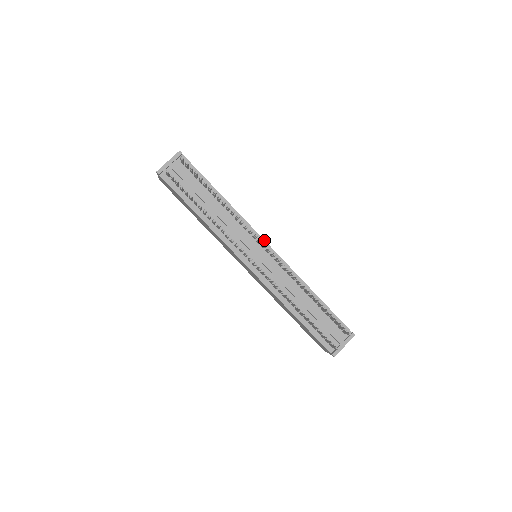
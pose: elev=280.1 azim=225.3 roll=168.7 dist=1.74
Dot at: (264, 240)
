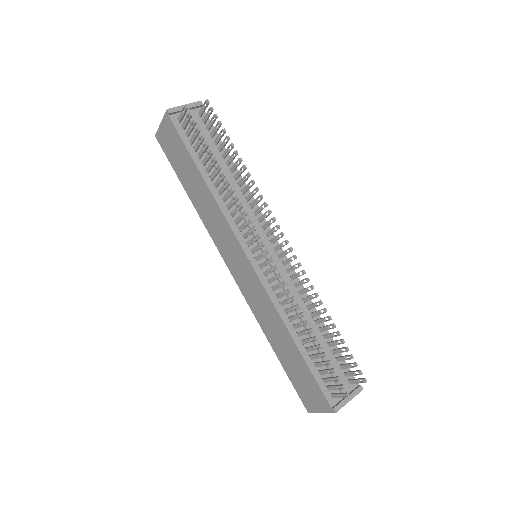
Dot at: (274, 235)
